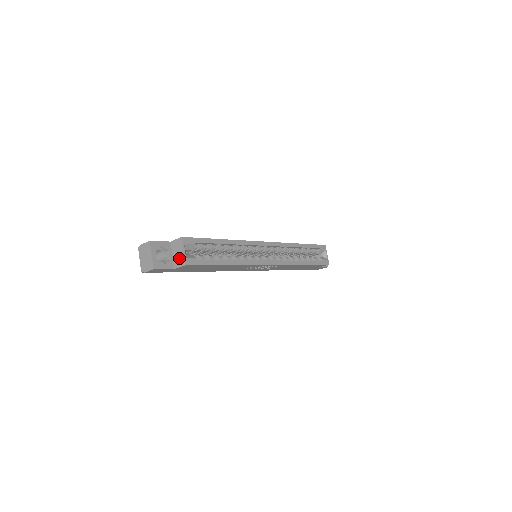
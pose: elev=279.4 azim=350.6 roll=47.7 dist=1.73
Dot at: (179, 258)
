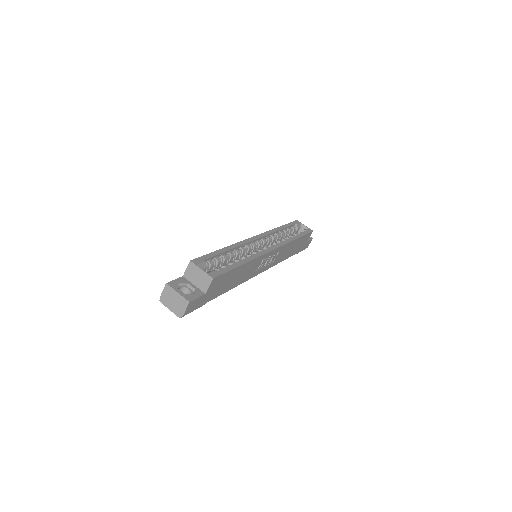
Dot at: (202, 280)
